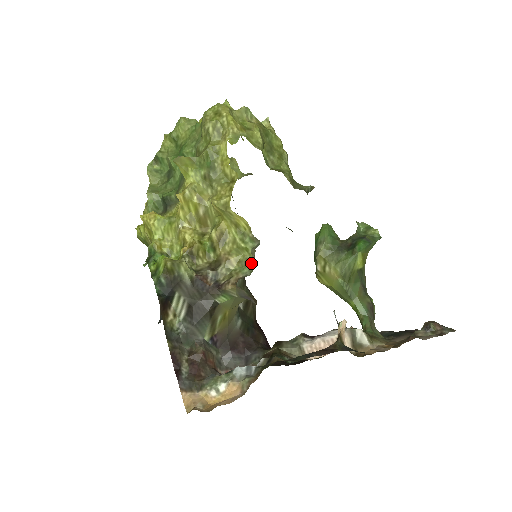
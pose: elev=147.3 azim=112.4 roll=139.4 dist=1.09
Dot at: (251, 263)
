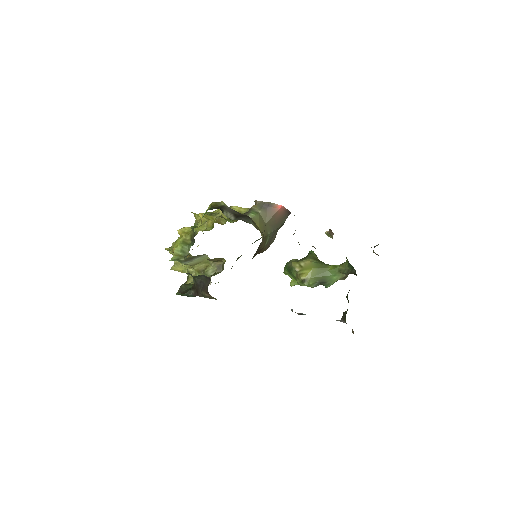
Dot at: occluded
